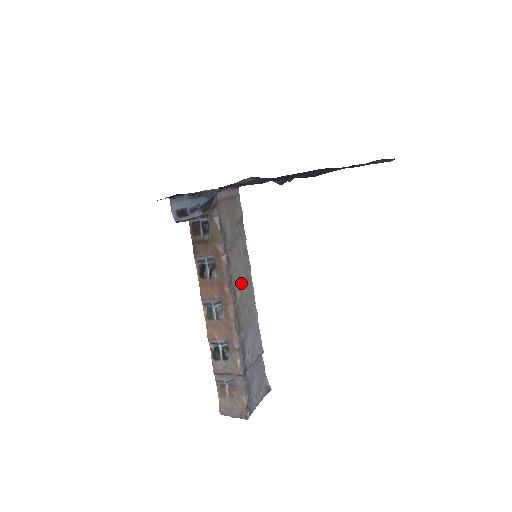
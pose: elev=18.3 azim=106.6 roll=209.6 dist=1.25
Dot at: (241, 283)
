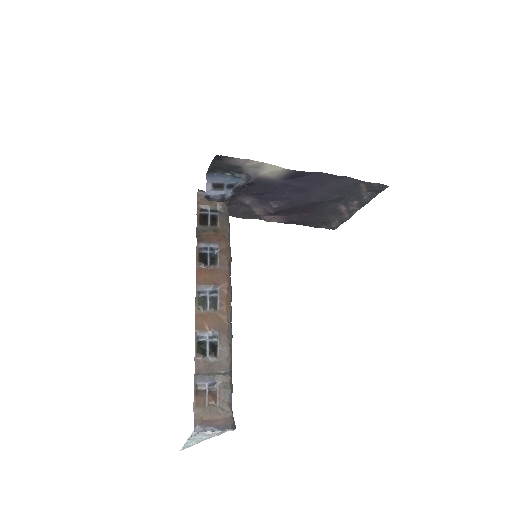
Dot at: occluded
